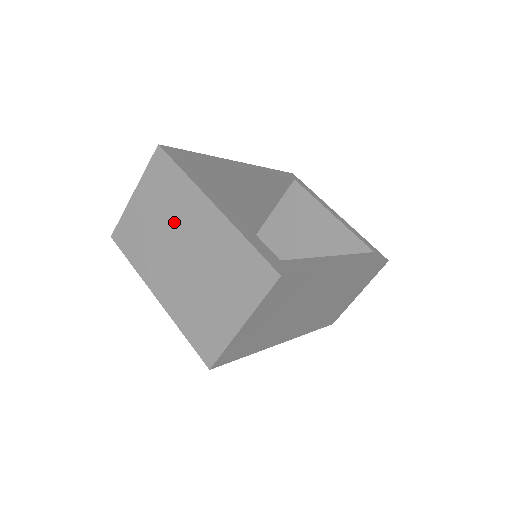
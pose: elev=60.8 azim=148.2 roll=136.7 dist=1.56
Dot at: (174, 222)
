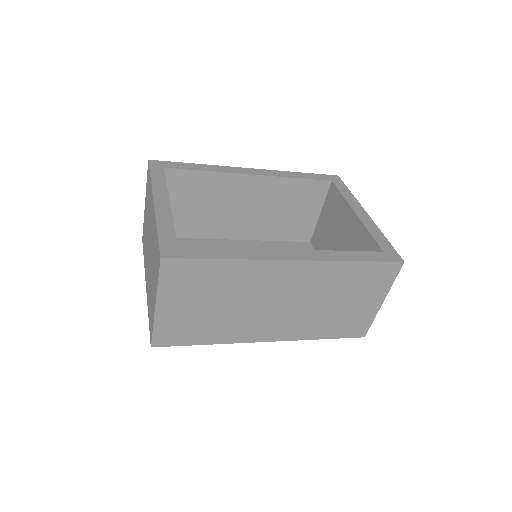
Dot at: occluded
